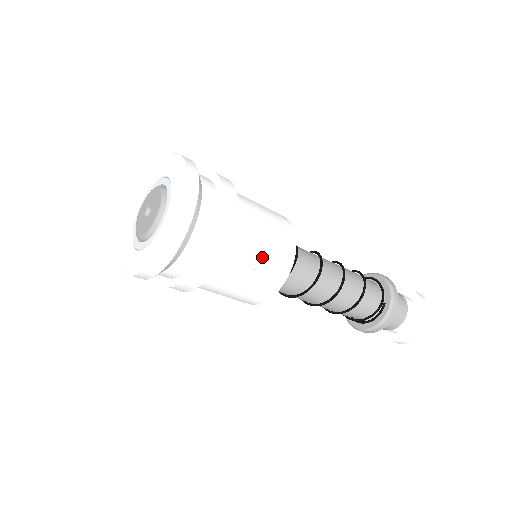
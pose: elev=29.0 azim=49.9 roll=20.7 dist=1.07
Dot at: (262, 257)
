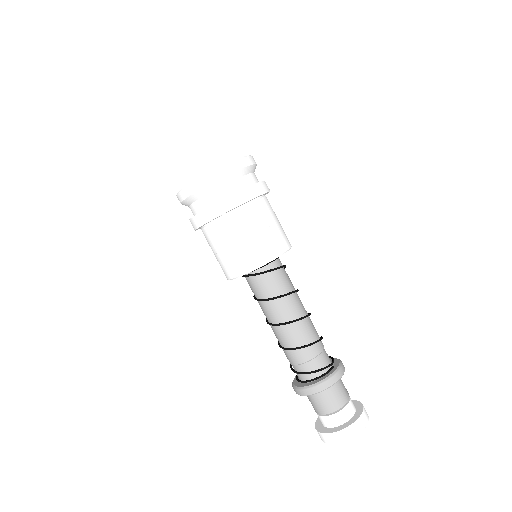
Dot at: (271, 227)
